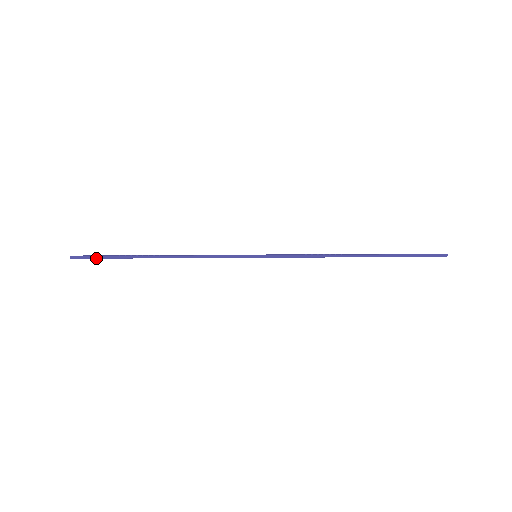
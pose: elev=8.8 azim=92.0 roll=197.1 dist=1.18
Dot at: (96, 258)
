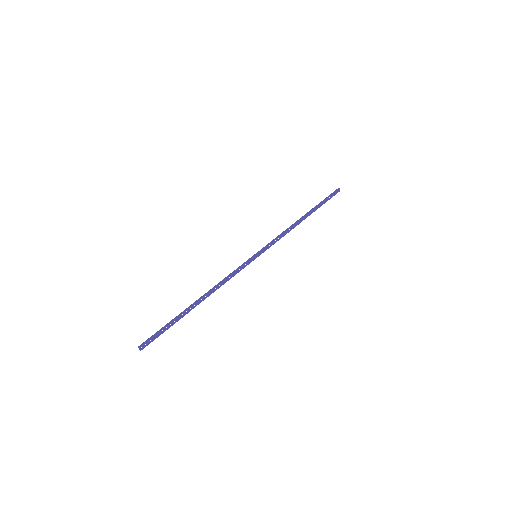
Dot at: (159, 335)
